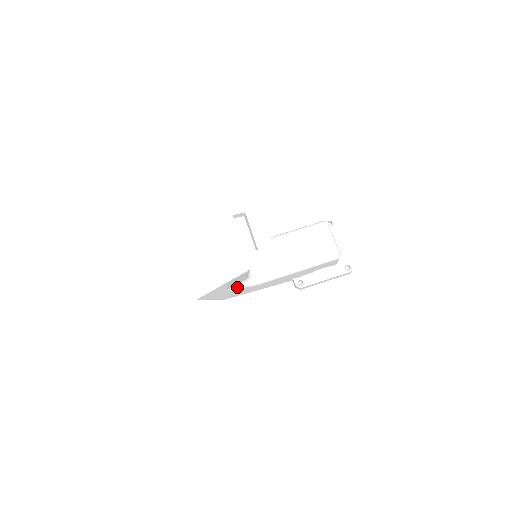
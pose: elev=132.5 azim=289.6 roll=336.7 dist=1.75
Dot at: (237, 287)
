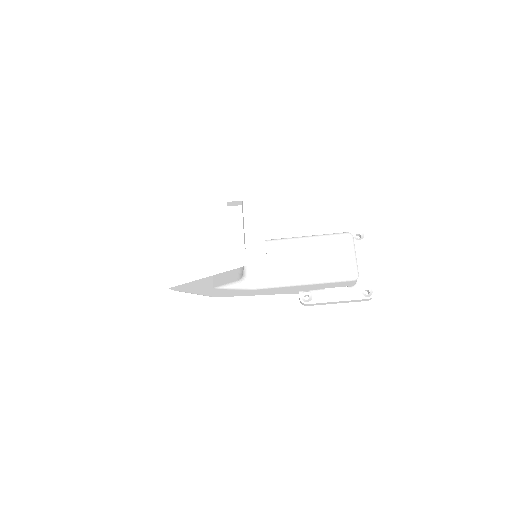
Dot at: (227, 287)
